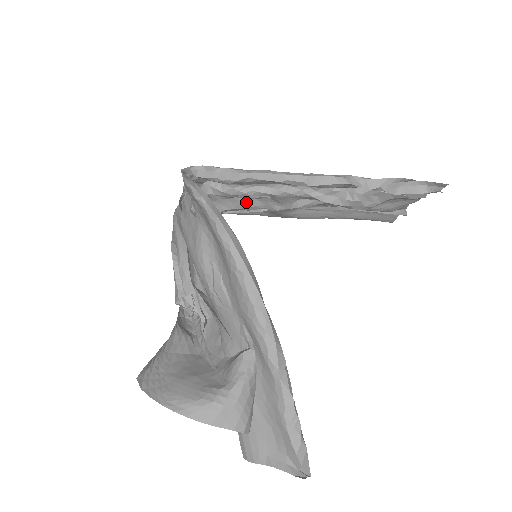
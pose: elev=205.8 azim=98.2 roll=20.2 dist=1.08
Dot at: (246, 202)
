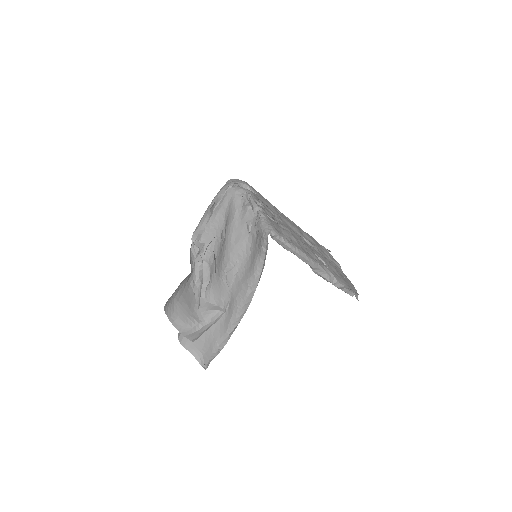
Dot at: occluded
